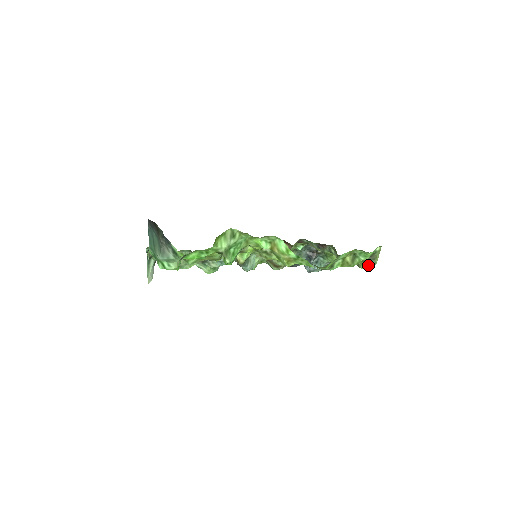
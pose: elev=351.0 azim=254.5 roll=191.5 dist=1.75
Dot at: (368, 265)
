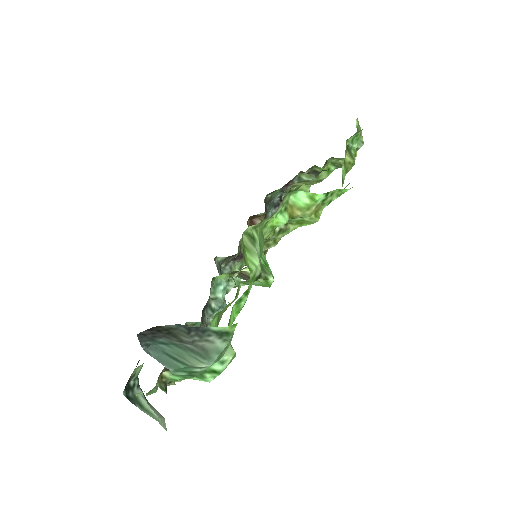
Dot at: occluded
